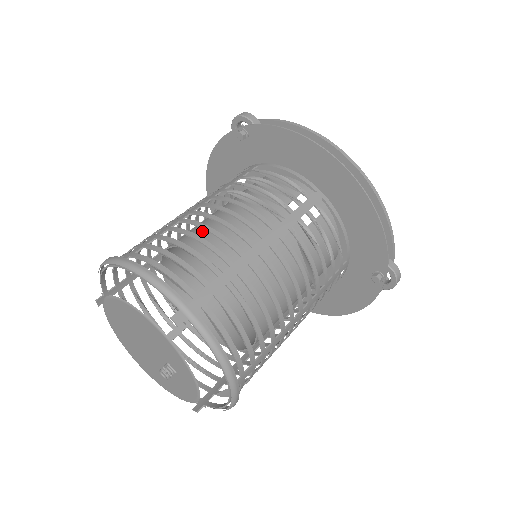
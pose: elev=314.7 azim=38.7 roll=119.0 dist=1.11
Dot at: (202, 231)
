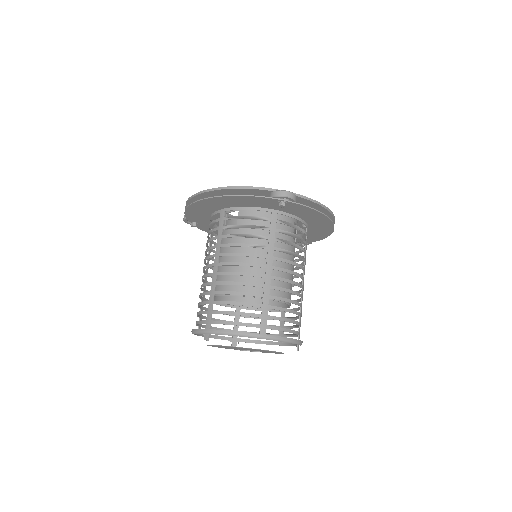
Dot at: (271, 282)
